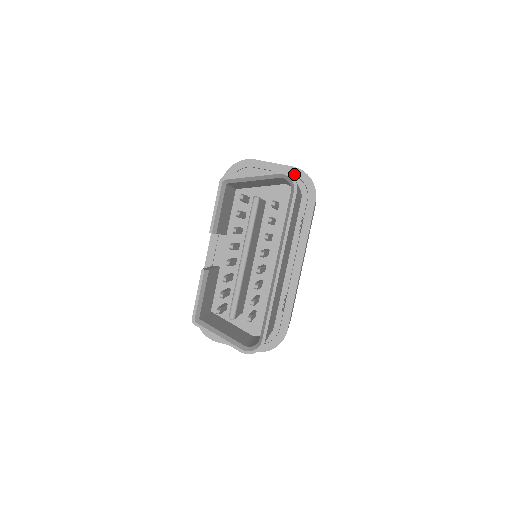
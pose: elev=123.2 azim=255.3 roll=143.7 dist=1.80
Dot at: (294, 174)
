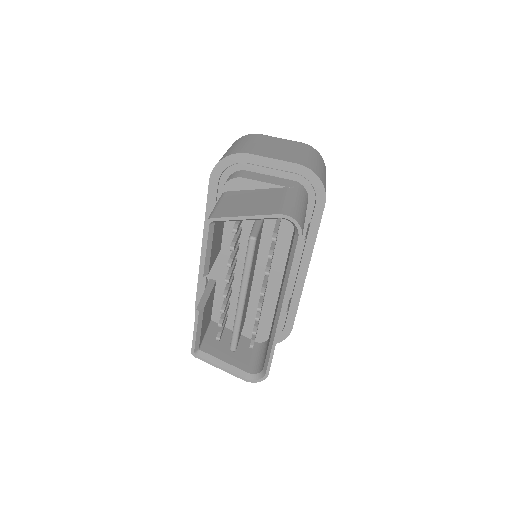
Dot at: (299, 173)
